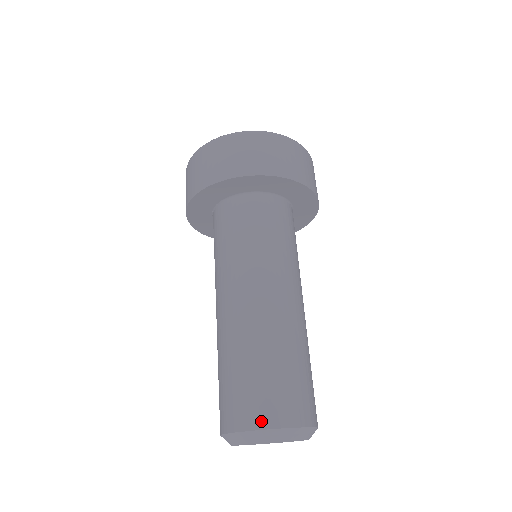
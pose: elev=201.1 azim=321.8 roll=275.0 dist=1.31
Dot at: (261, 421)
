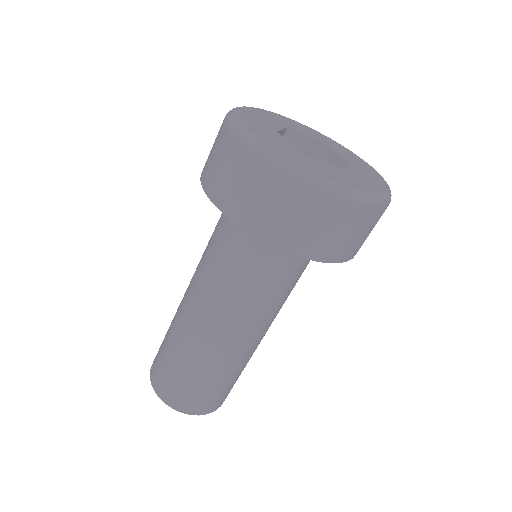
Dot at: (193, 411)
